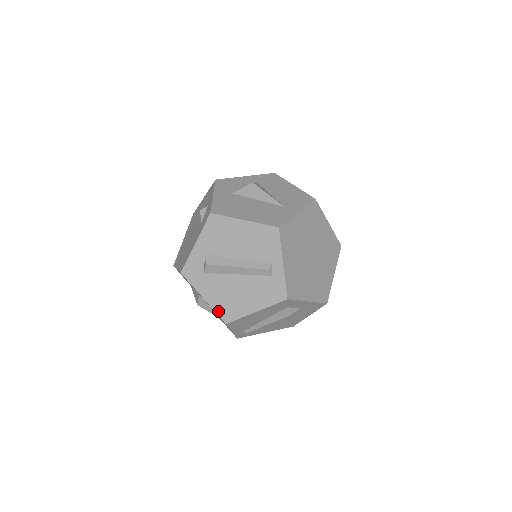
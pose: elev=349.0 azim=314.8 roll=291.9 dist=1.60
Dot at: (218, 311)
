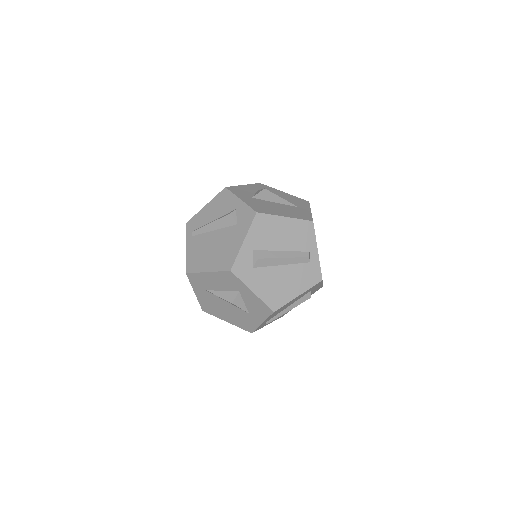
Dot at: (267, 301)
